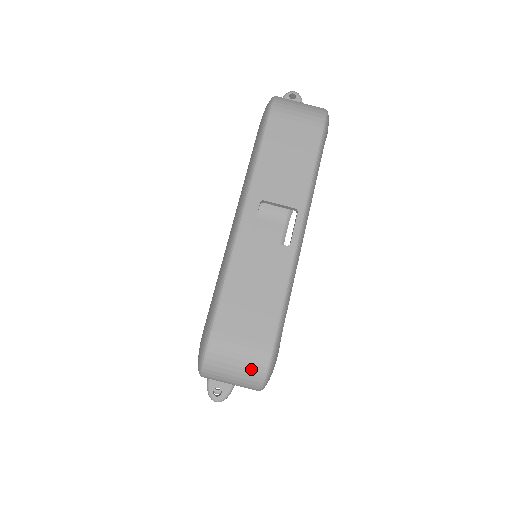
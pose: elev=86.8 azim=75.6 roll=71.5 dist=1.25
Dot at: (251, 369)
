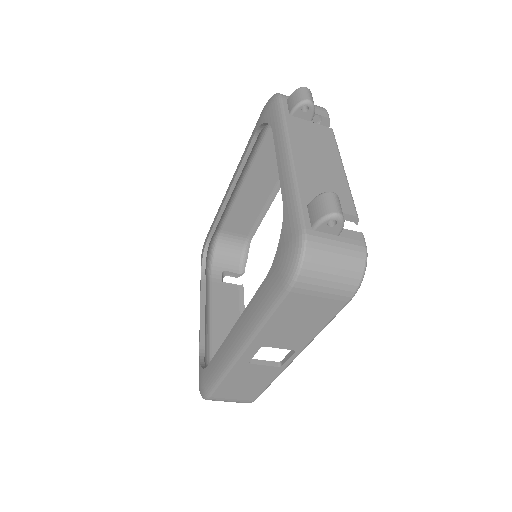
Dot at: (237, 402)
